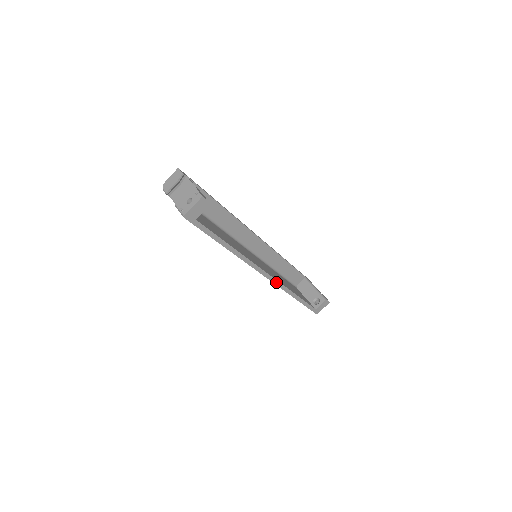
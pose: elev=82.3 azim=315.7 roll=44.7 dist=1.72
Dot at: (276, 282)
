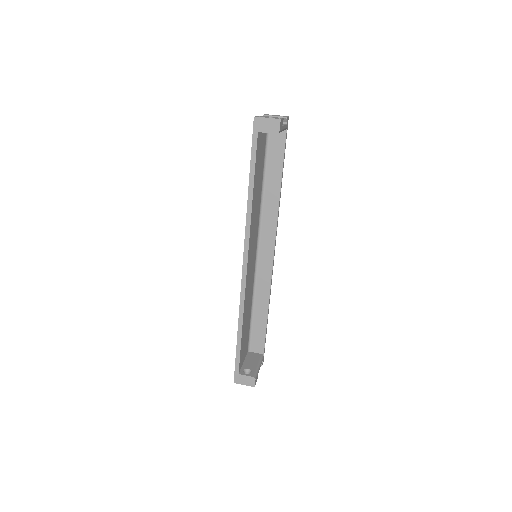
Dot at: (244, 285)
